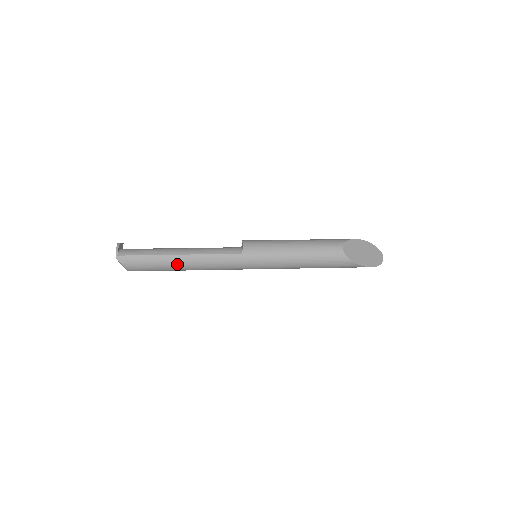
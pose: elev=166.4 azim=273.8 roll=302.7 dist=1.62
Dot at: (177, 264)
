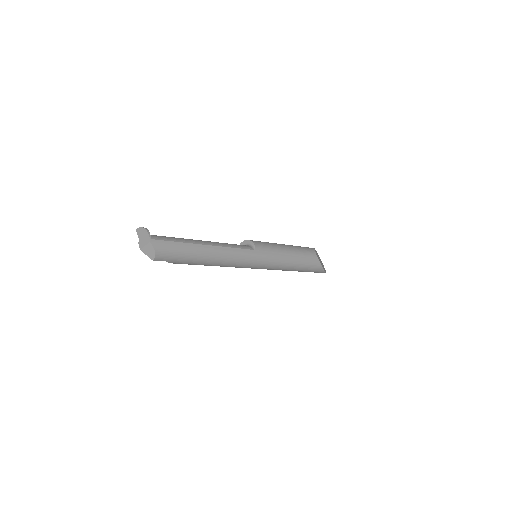
Dot at: (204, 255)
